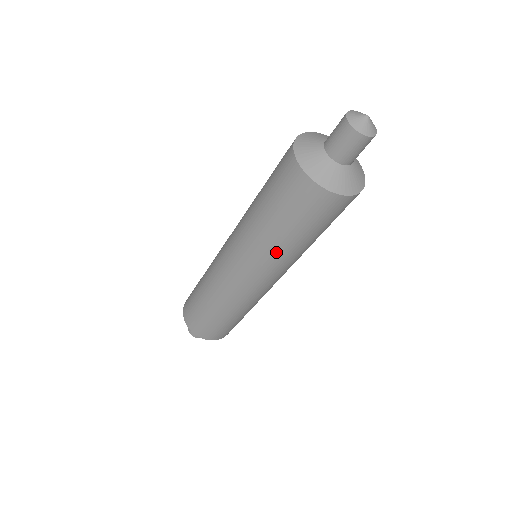
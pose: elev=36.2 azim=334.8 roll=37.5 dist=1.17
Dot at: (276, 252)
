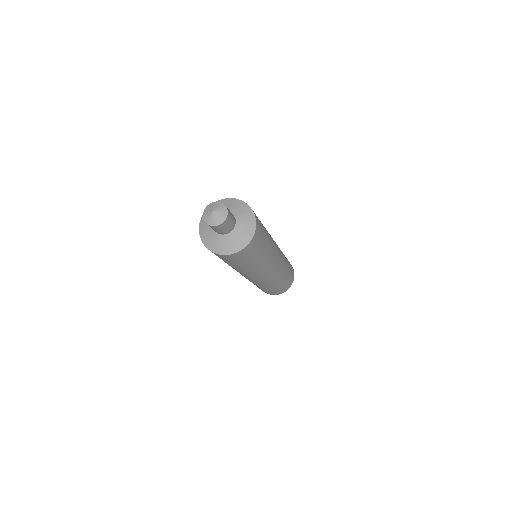
Dot at: occluded
